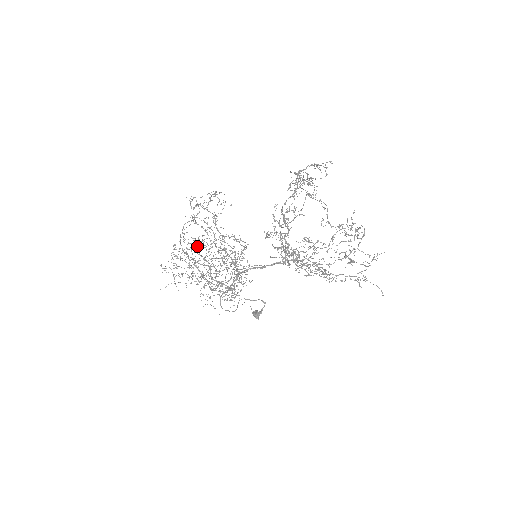
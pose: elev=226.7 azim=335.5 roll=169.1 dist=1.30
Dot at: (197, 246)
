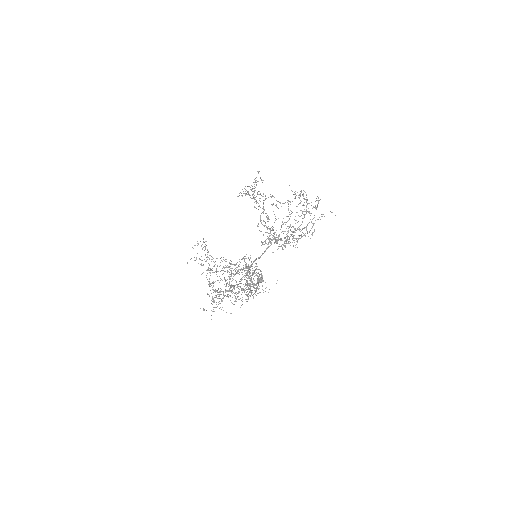
Dot at: occluded
